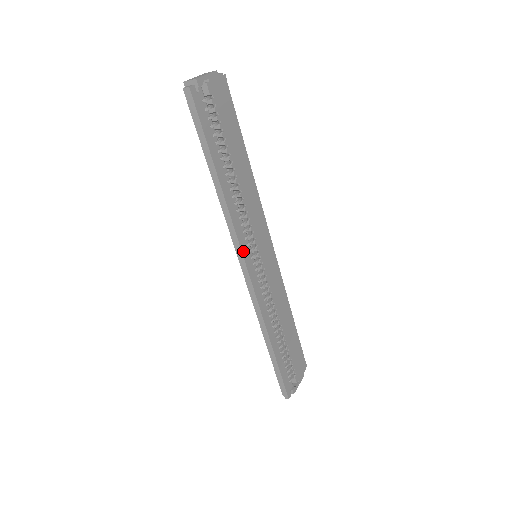
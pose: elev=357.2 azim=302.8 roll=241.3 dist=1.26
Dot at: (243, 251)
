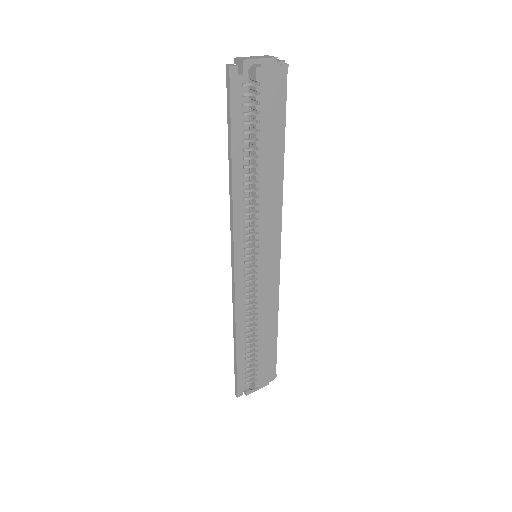
Dot at: (236, 247)
